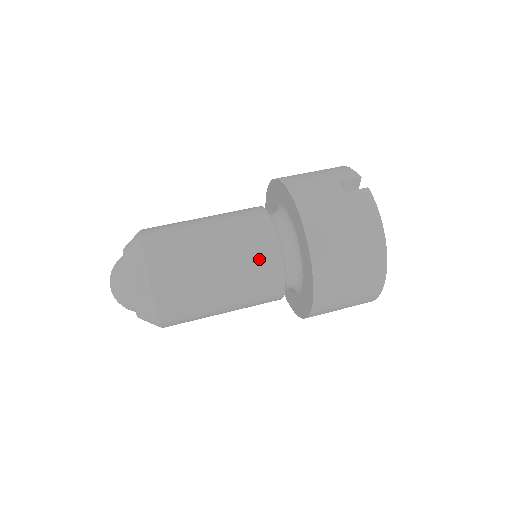
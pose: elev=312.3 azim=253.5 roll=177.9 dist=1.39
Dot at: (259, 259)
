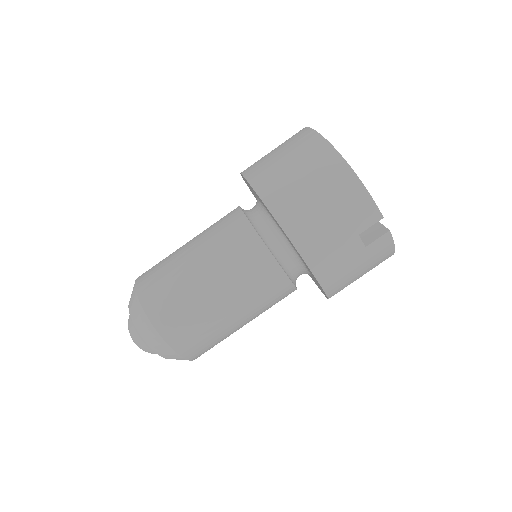
Dot at: occluded
